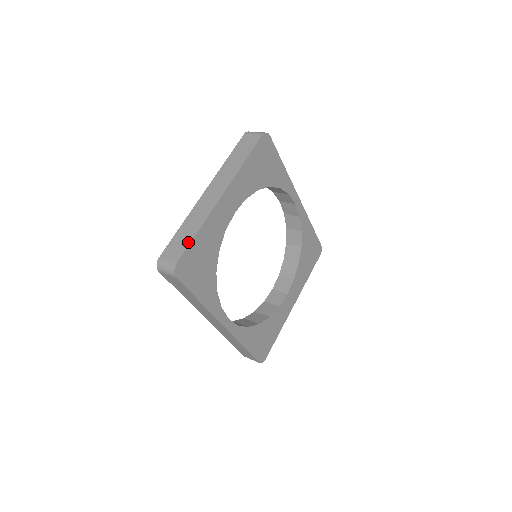
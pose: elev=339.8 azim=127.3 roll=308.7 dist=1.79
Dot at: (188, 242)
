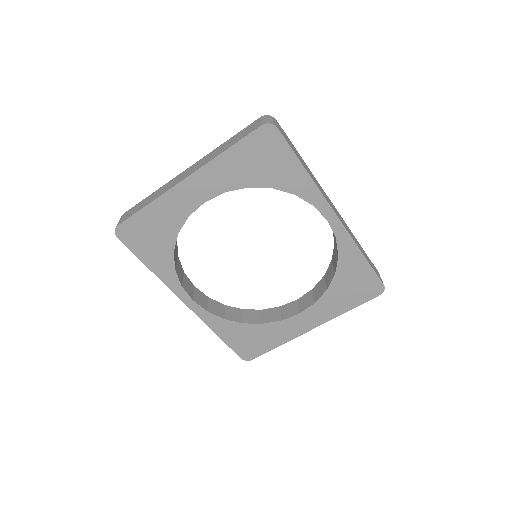
Dot at: (136, 211)
